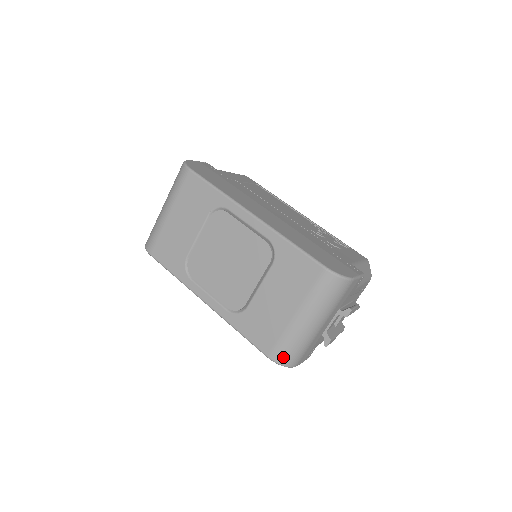
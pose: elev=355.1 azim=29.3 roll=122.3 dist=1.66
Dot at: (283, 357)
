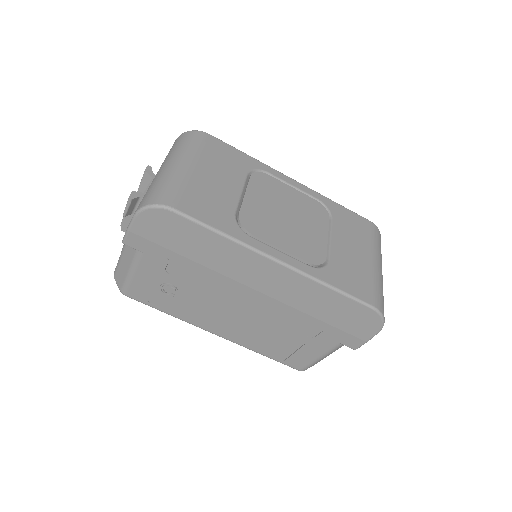
Dot at: (382, 306)
